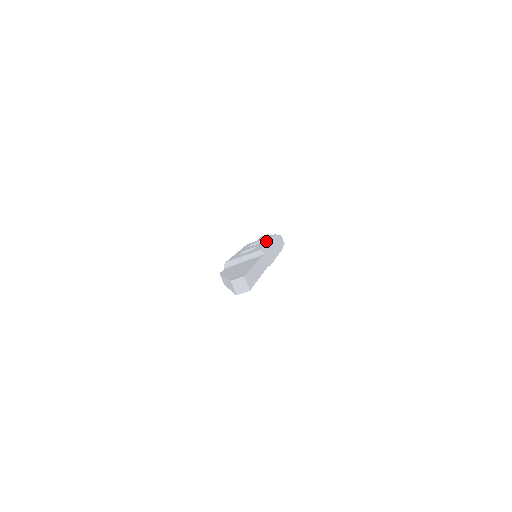
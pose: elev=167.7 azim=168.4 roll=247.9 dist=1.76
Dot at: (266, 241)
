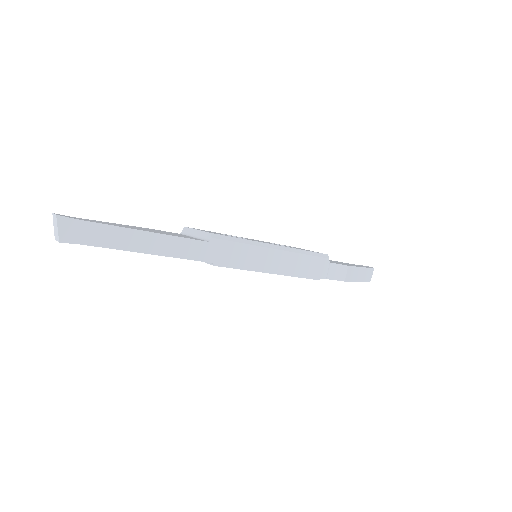
Dot at: occluded
